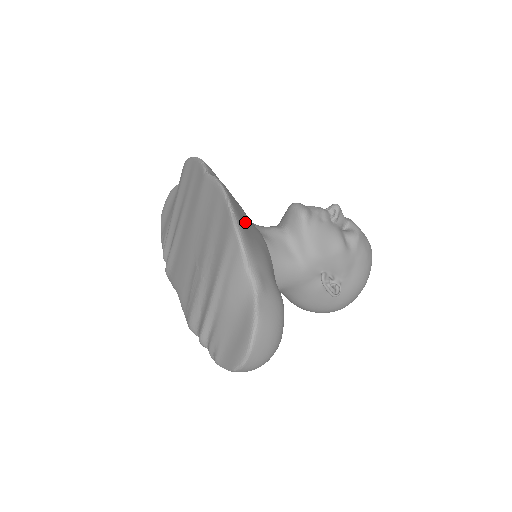
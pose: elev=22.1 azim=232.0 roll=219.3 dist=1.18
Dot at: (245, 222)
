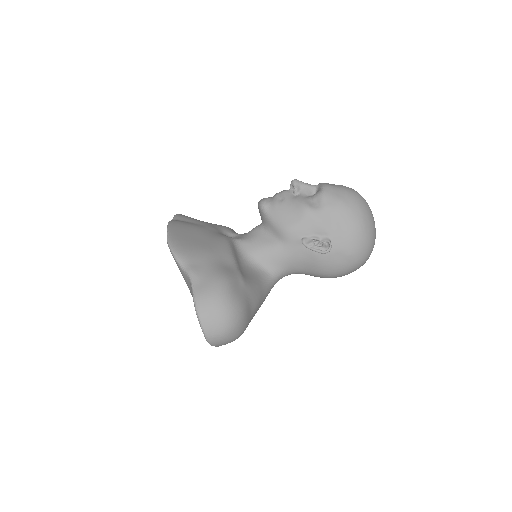
Dot at: (190, 238)
